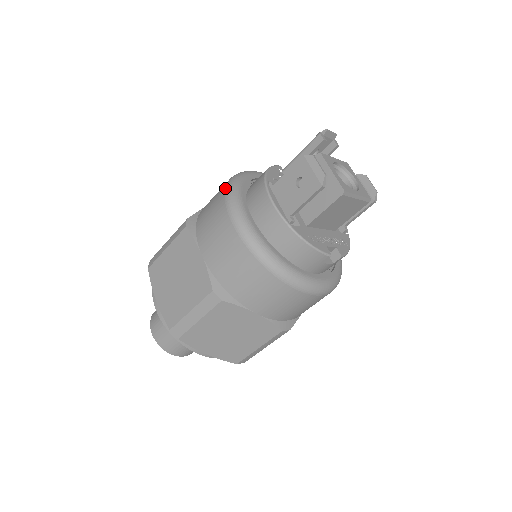
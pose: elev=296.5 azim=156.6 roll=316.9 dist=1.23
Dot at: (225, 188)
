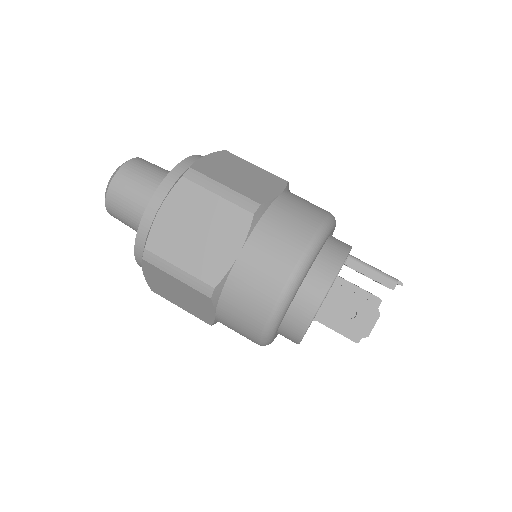
Dot at: (313, 237)
